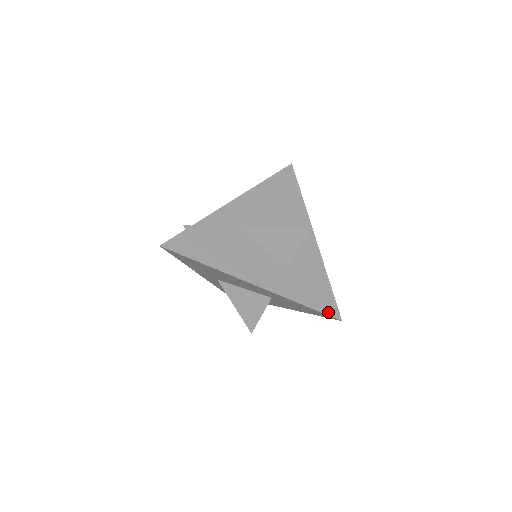
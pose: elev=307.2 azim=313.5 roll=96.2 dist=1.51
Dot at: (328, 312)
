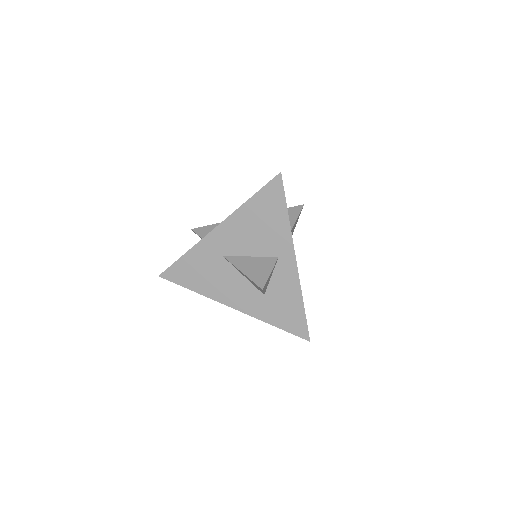
Dot at: (298, 334)
